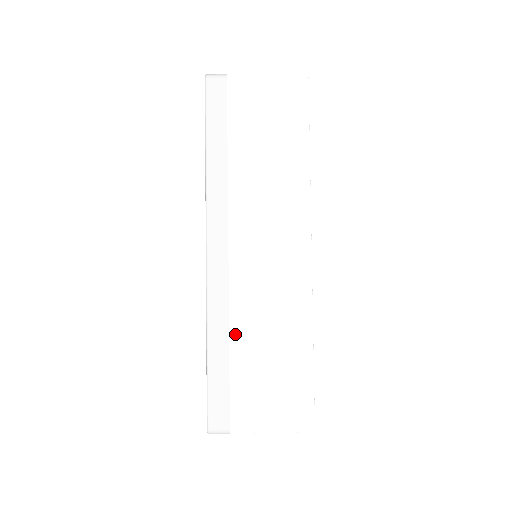
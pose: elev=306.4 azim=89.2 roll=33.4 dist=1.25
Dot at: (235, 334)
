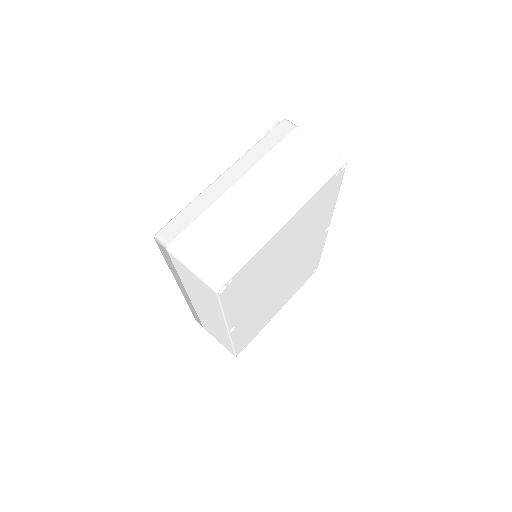
Dot at: (199, 316)
